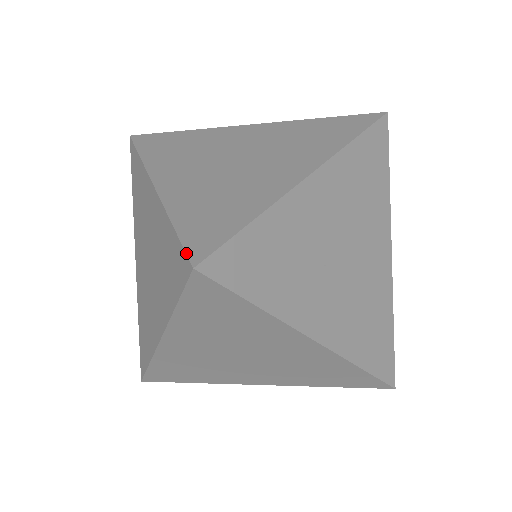
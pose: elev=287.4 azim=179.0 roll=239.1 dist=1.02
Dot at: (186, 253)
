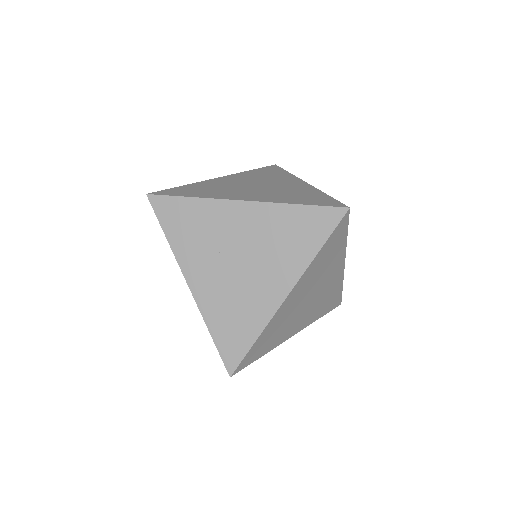
Dot at: (157, 191)
